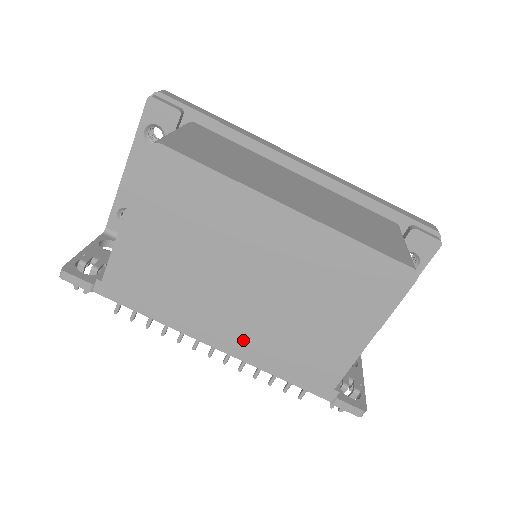
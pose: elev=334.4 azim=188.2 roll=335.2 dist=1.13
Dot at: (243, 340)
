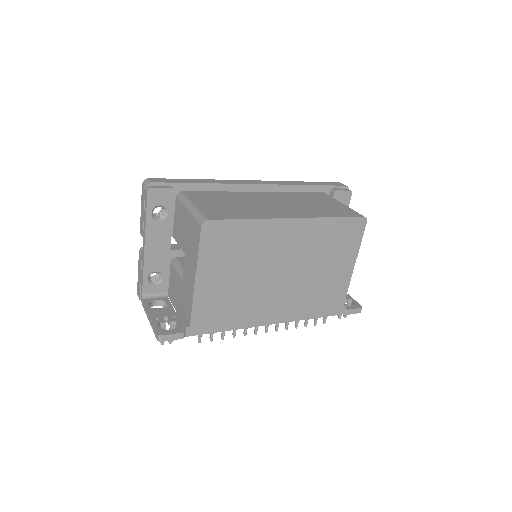
Dot at: (287, 309)
